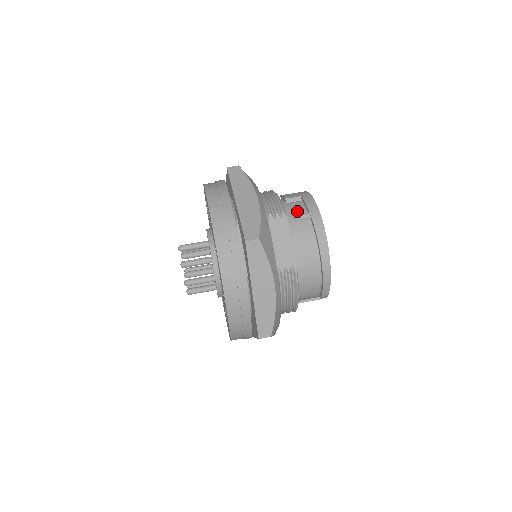
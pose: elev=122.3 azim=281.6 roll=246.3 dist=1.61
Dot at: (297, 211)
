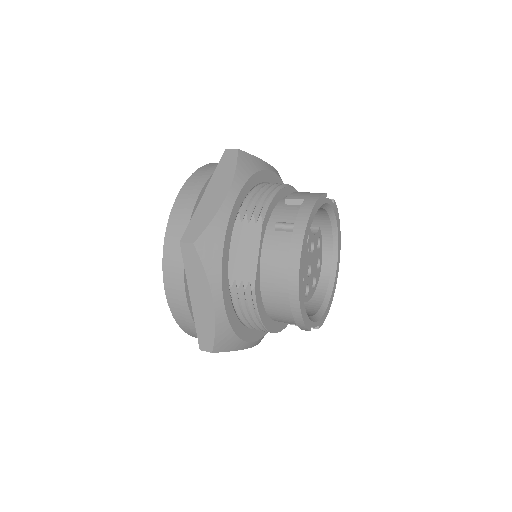
Dot at: (286, 218)
